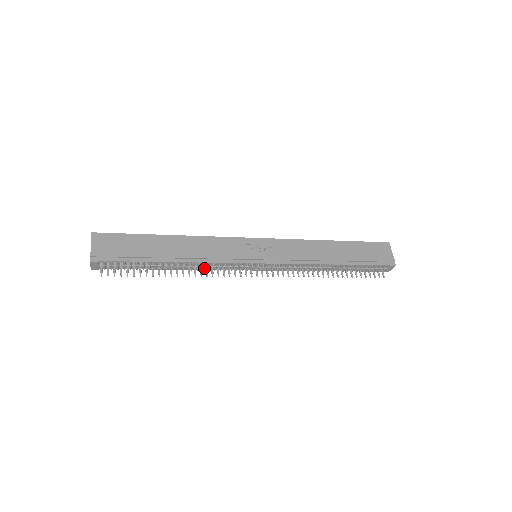
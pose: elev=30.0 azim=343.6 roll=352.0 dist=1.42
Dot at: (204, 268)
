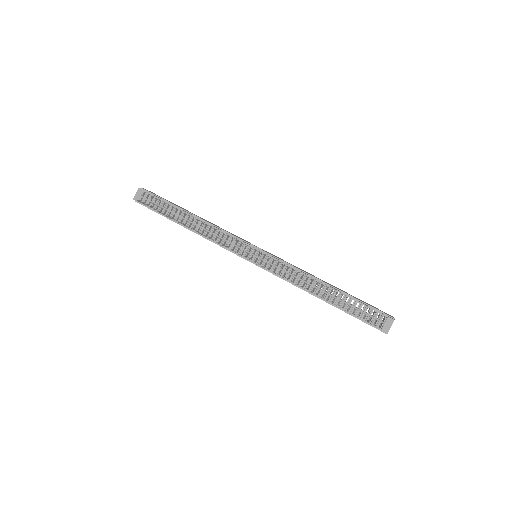
Dot at: (210, 235)
